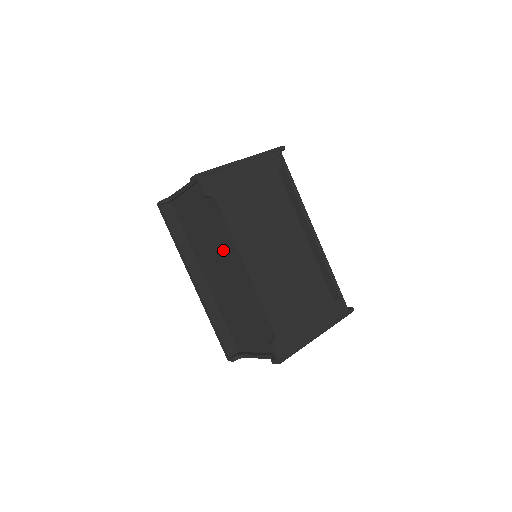
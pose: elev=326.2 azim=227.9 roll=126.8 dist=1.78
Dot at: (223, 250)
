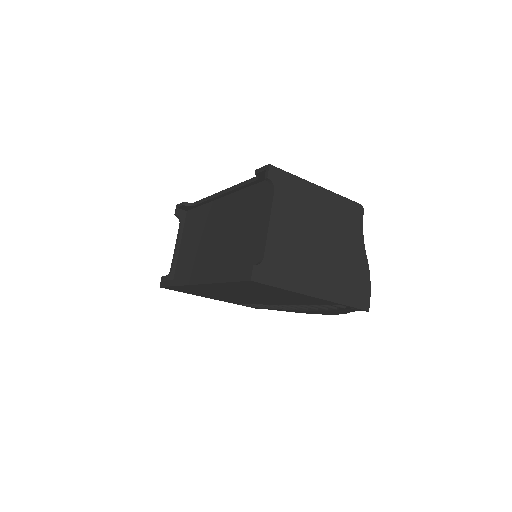
Dot at: (210, 225)
